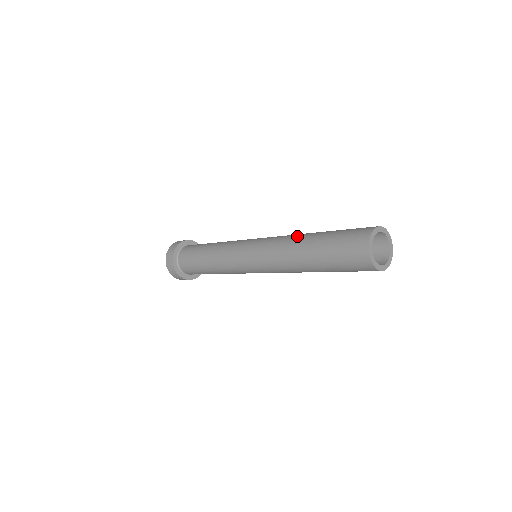
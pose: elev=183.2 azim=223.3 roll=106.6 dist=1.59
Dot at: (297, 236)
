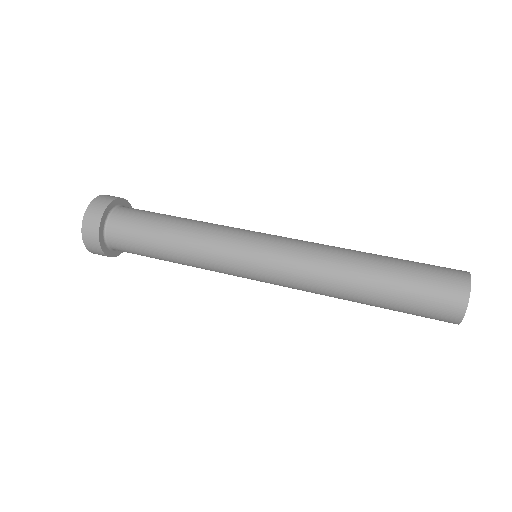
Dot at: (347, 252)
